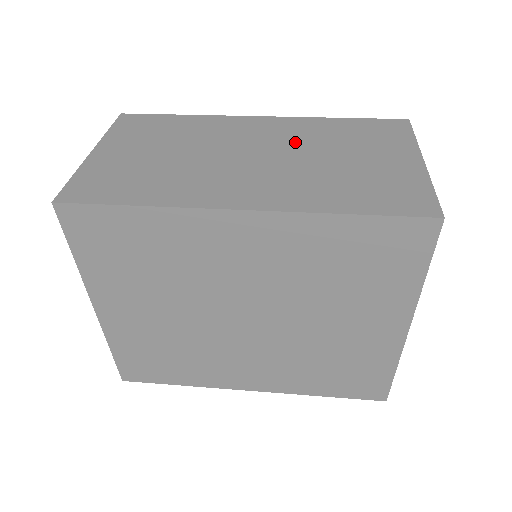
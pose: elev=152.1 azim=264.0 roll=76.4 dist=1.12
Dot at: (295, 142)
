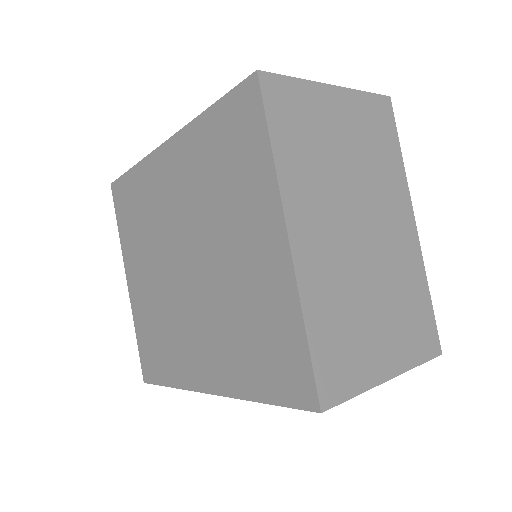
Dot at: occluded
